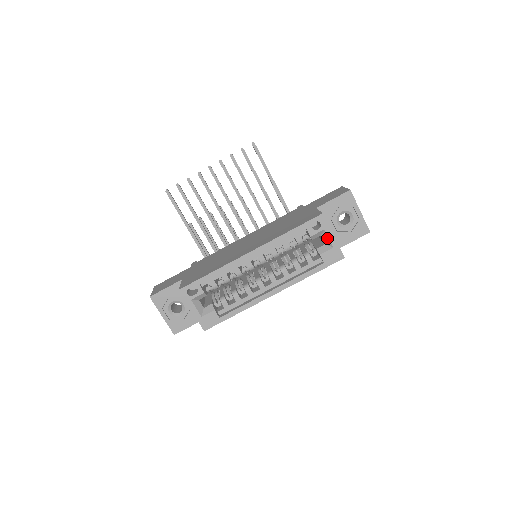
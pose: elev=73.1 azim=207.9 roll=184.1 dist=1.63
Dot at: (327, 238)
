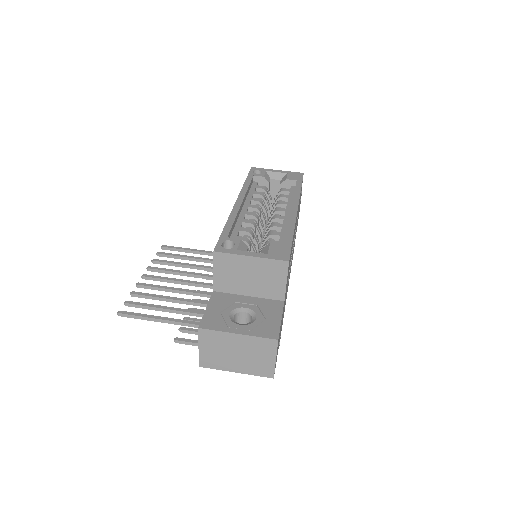
Dot at: (275, 174)
